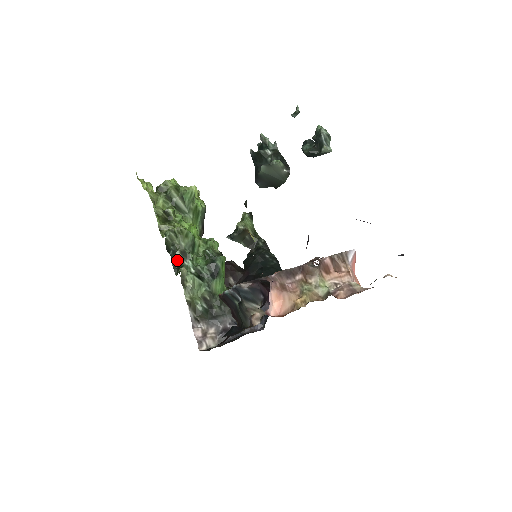
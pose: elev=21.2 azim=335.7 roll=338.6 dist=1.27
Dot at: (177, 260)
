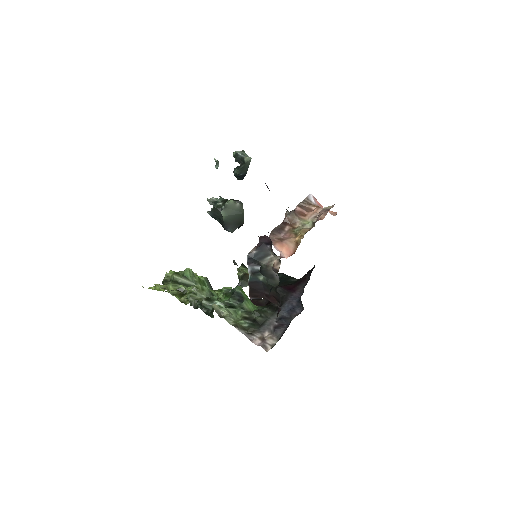
Dot at: (207, 307)
